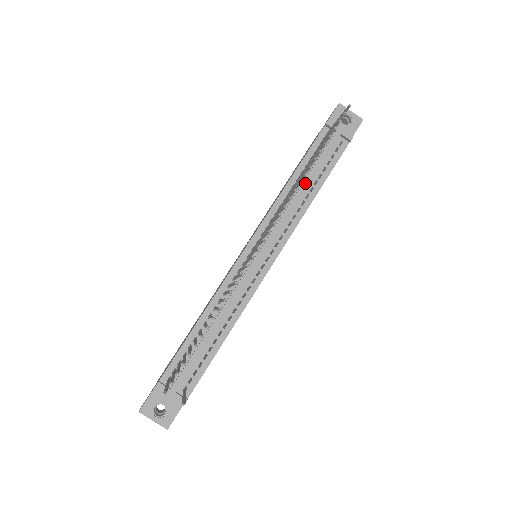
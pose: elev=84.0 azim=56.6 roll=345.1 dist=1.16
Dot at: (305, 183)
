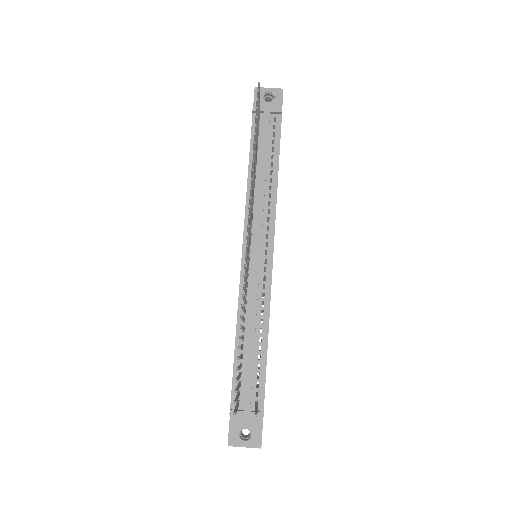
Dot at: (262, 170)
